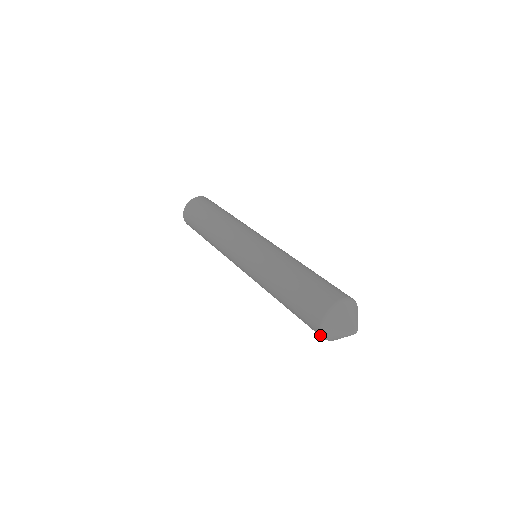
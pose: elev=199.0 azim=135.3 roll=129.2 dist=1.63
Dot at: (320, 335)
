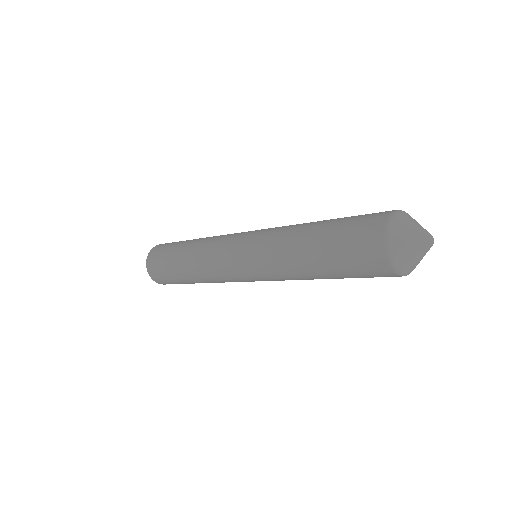
Dot at: (384, 251)
